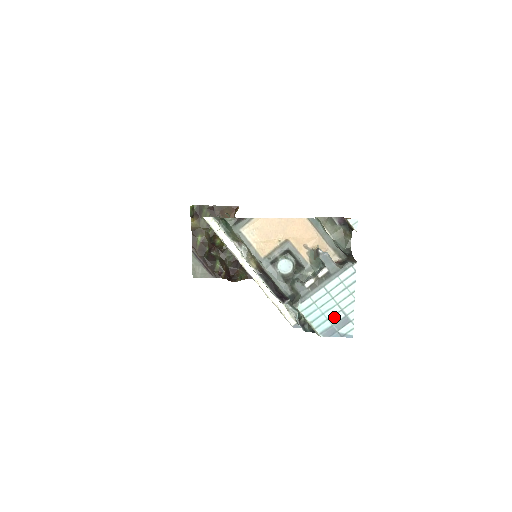
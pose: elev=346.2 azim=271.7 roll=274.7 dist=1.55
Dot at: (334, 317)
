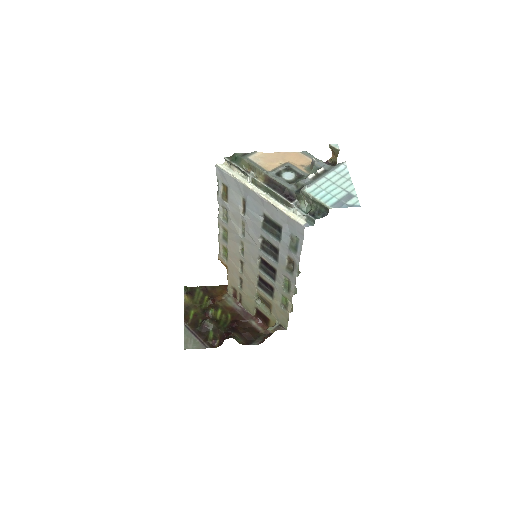
Dot at: (339, 195)
